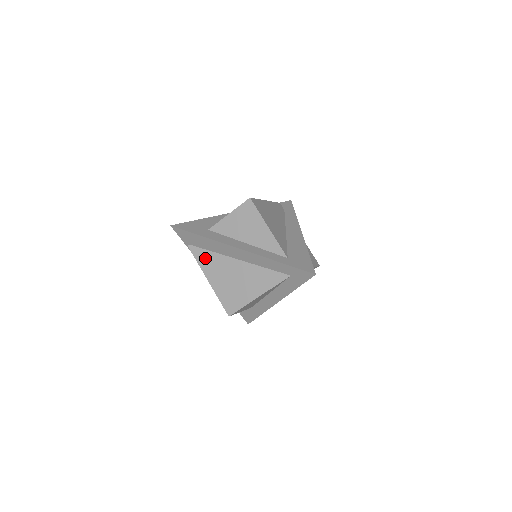
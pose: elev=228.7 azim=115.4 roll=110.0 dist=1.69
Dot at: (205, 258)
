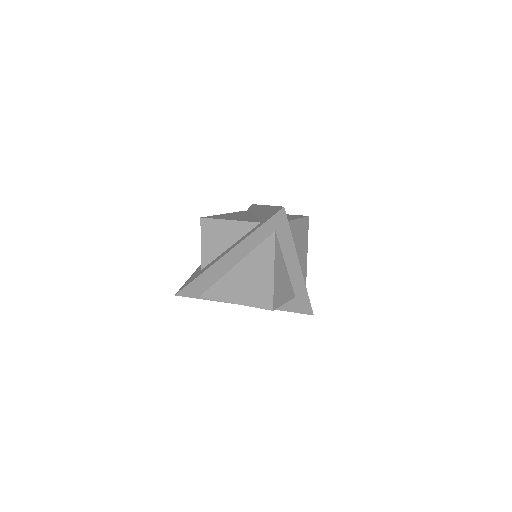
Dot at: (218, 291)
